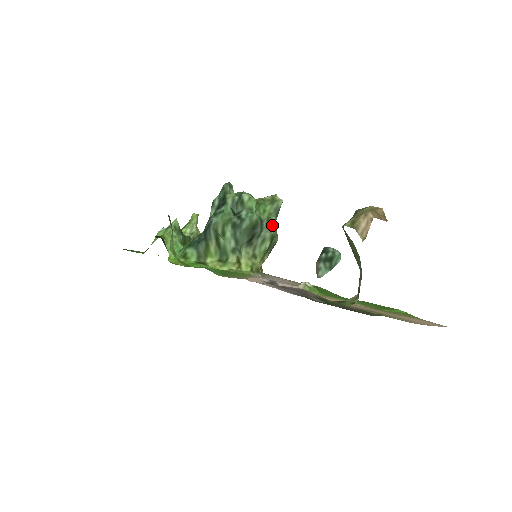
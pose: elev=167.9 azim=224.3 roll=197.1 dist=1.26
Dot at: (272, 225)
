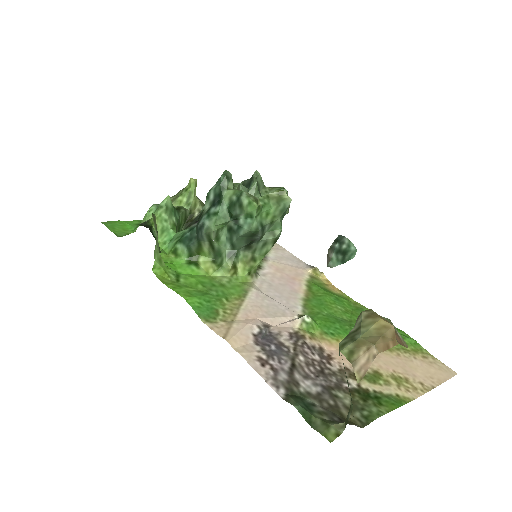
Dot at: (276, 228)
